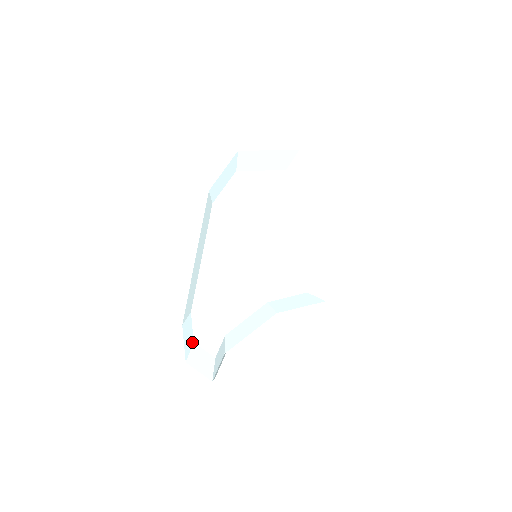
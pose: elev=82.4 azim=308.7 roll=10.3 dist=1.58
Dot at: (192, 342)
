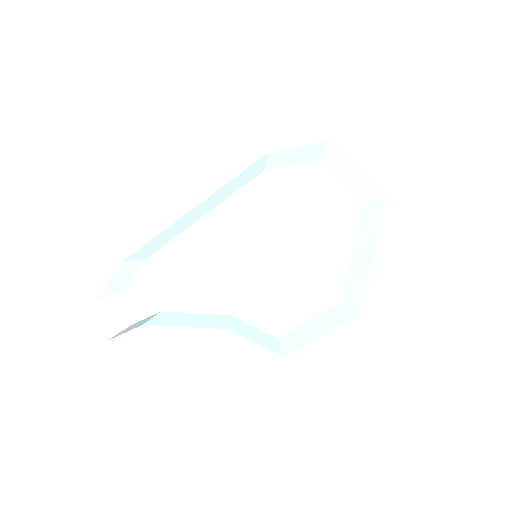
Dot at: (121, 289)
